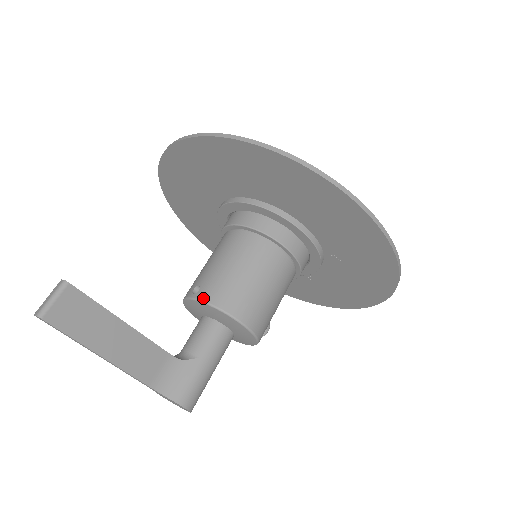
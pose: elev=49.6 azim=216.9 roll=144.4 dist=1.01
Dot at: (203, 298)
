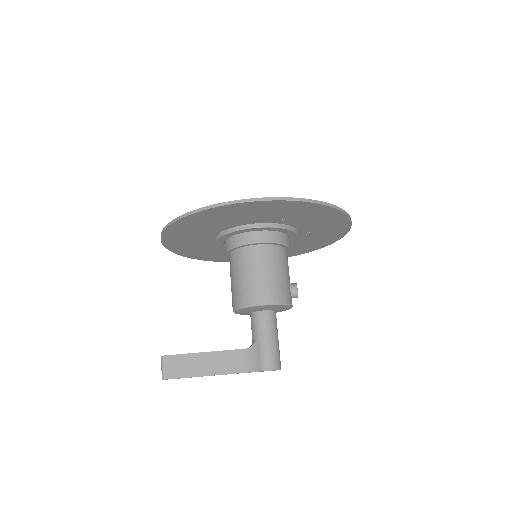
Dot at: (234, 308)
